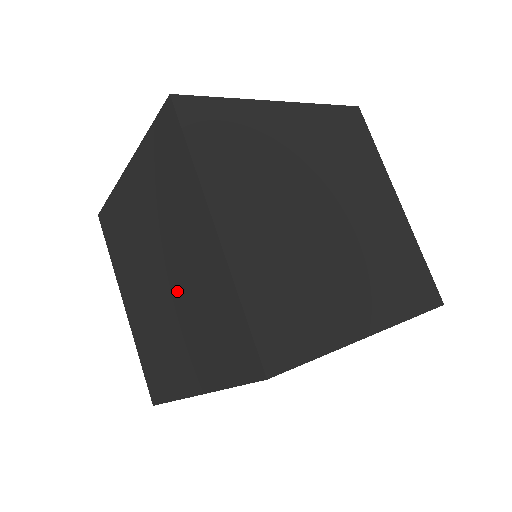
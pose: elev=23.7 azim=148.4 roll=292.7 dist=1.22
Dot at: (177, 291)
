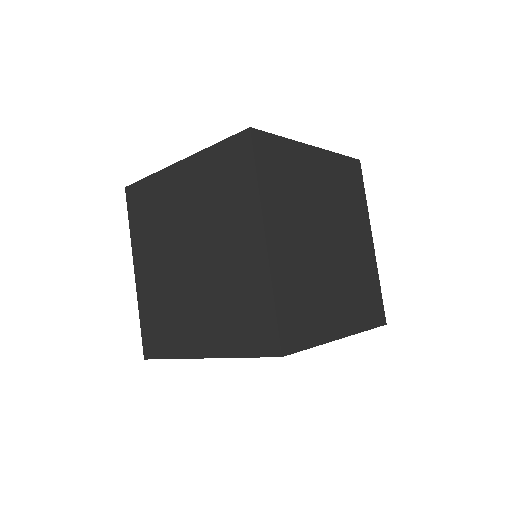
Dot at: (207, 275)
